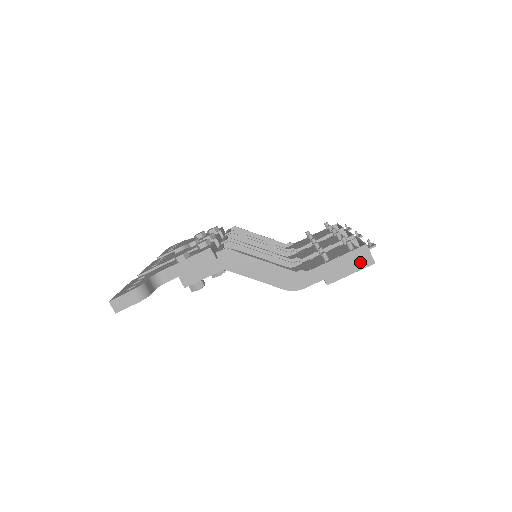
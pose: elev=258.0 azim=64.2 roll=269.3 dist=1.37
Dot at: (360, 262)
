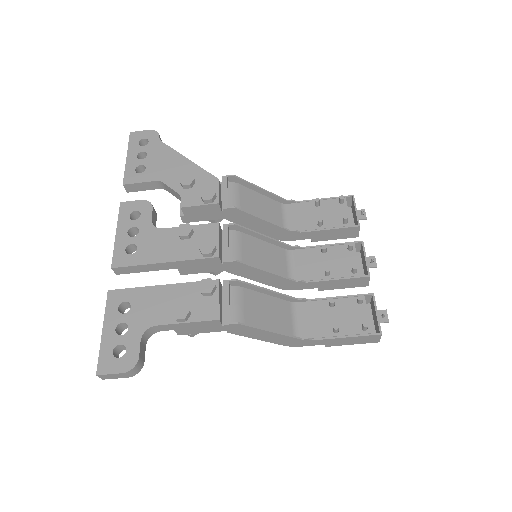
Dot at: (366, 341)
